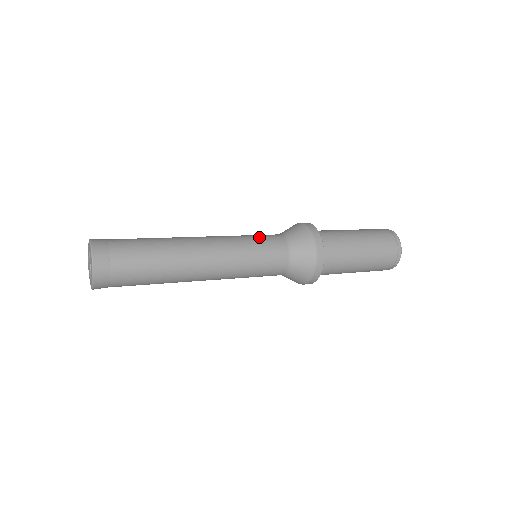
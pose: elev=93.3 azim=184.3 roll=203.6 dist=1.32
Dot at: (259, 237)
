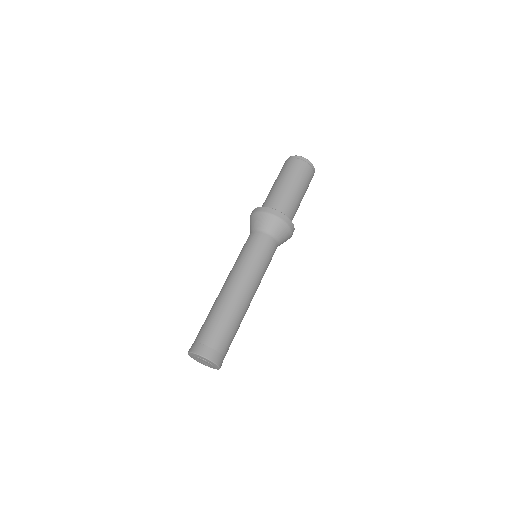
Dot at: (247, 247)
